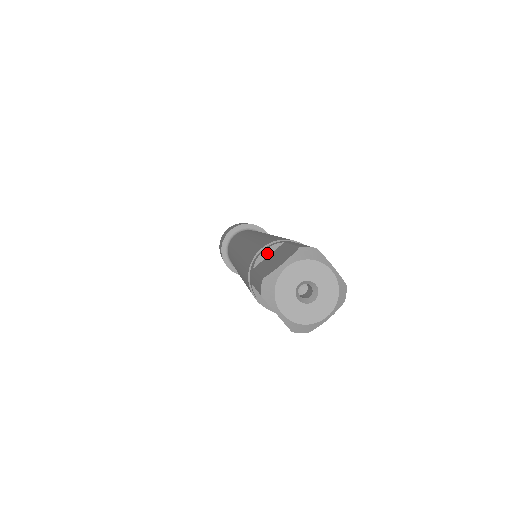
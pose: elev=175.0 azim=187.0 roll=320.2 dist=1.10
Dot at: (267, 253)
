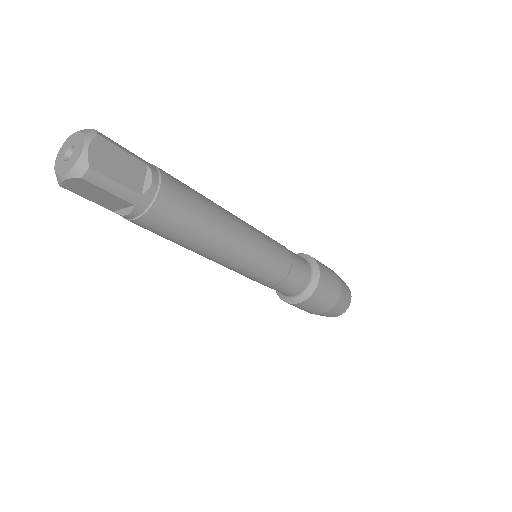
Dot at: occluded
